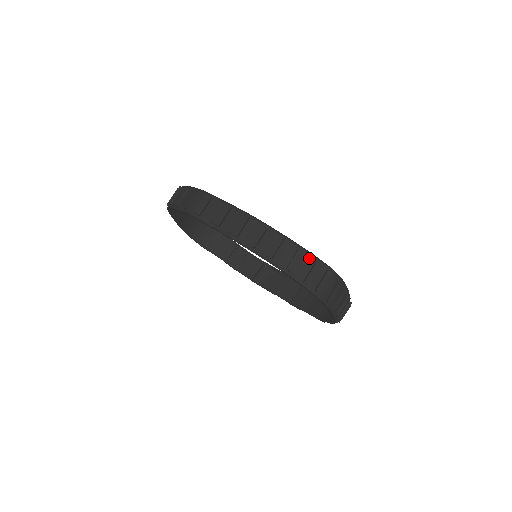
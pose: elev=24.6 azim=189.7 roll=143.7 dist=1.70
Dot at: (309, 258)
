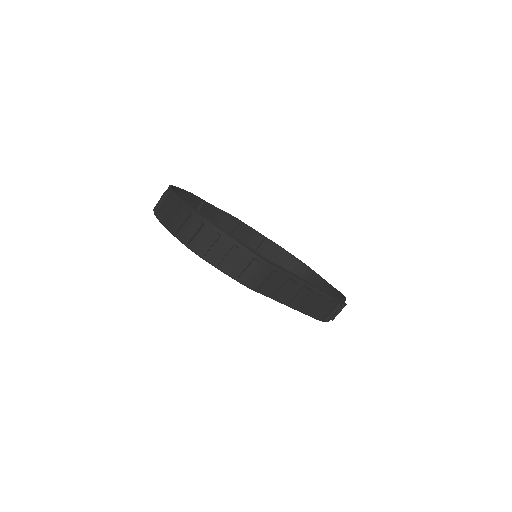
Dot at: (341, 304)
